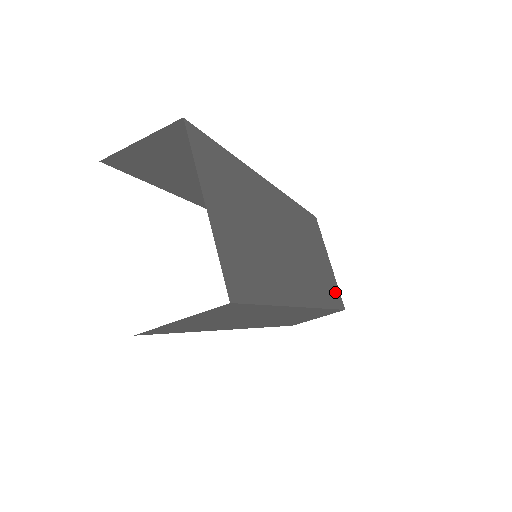
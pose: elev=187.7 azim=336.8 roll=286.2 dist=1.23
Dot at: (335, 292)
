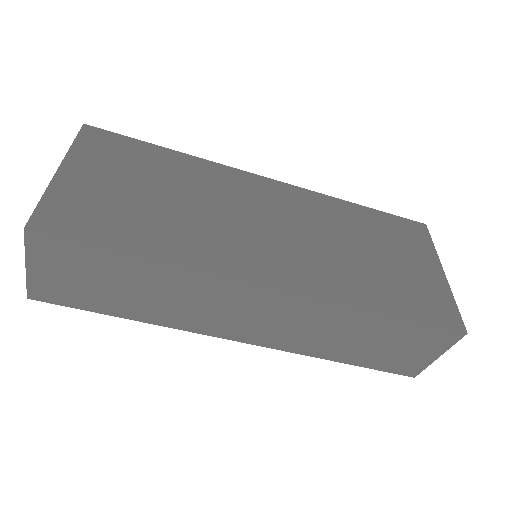
Dot at: (431, 304)
